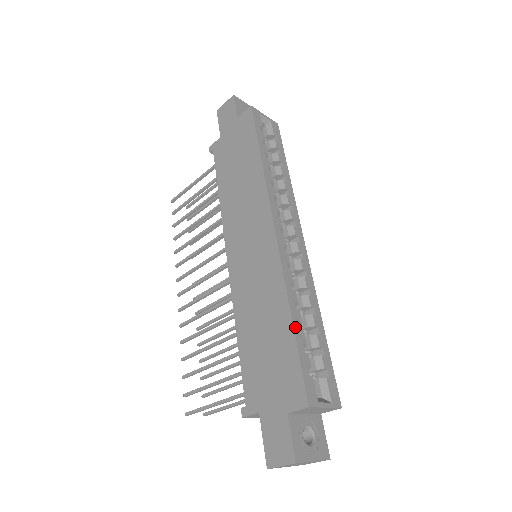
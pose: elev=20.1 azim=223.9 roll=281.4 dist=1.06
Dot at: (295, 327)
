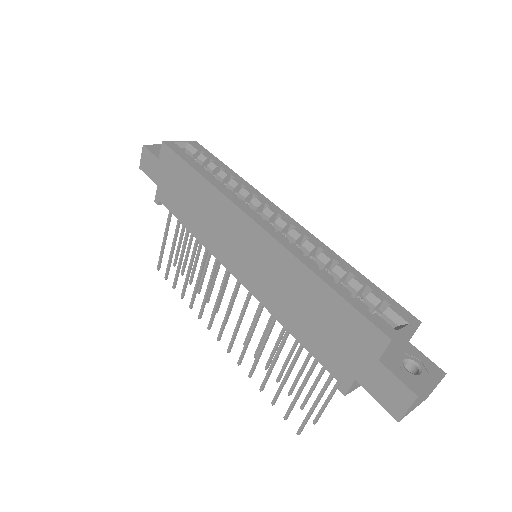
Dot at: (329, 284)
